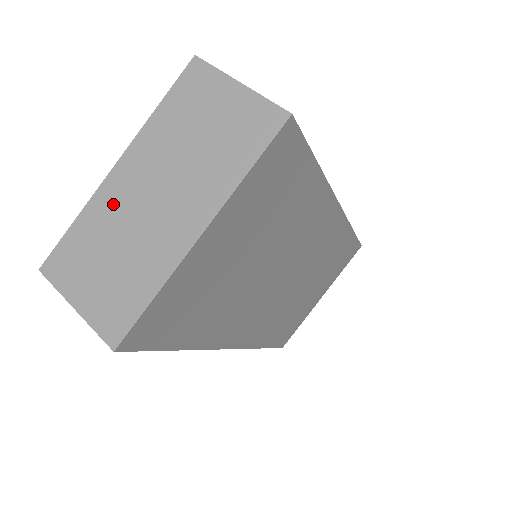
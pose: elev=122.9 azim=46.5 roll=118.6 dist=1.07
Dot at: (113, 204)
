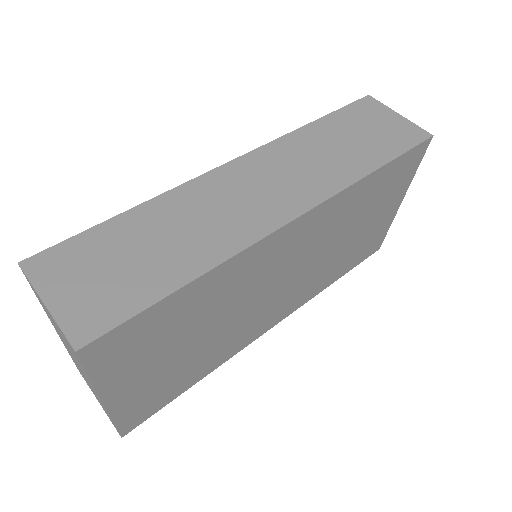
Dot at: occluded
